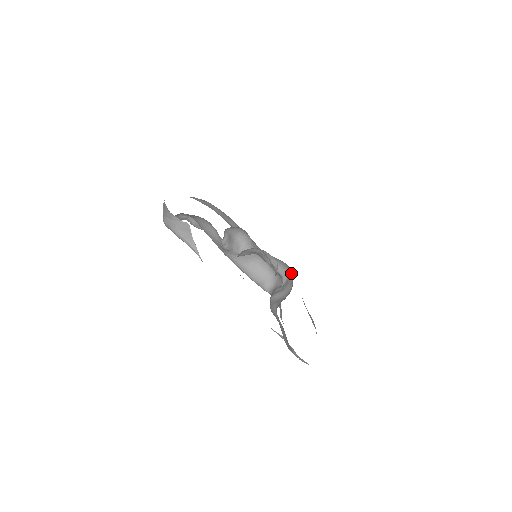
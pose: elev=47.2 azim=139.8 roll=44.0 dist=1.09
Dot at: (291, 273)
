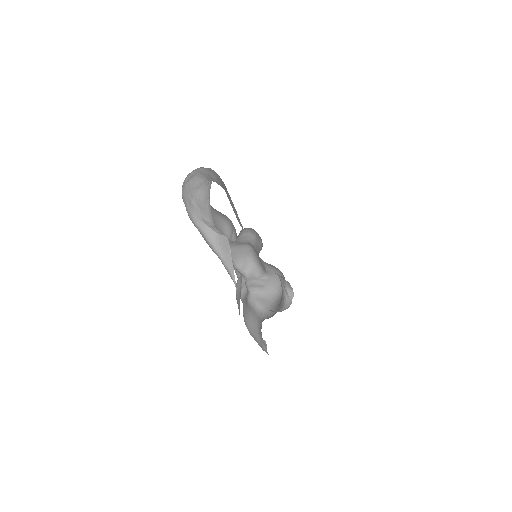
Dot at: occluded
